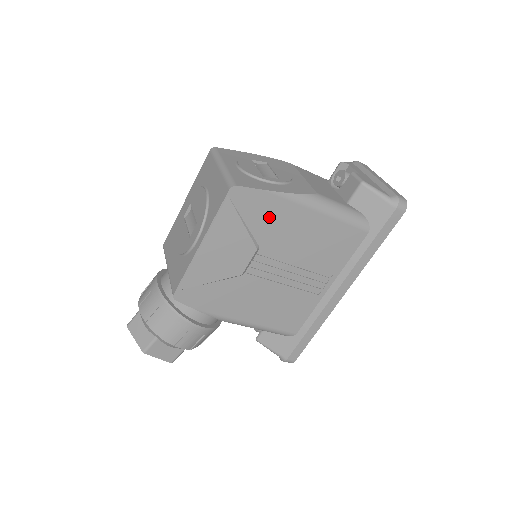
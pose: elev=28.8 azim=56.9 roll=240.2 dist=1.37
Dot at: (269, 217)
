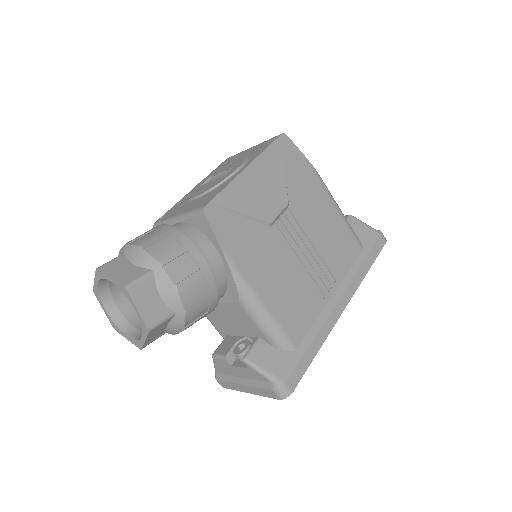
Dot at: (301, 180)
